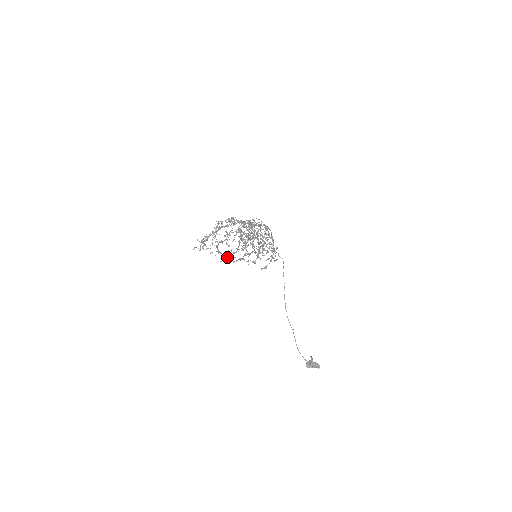
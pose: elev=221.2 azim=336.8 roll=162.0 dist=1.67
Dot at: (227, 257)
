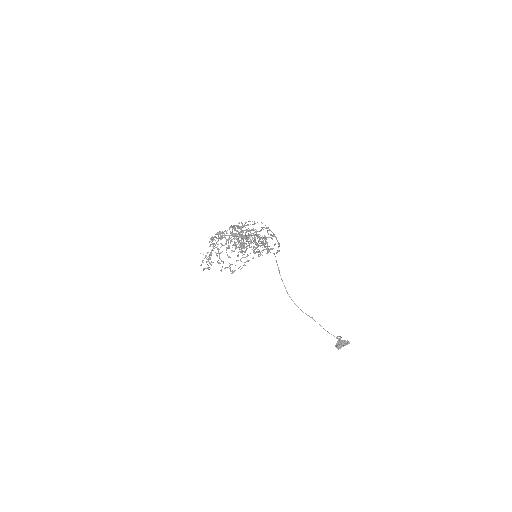
Dot at: occluded
